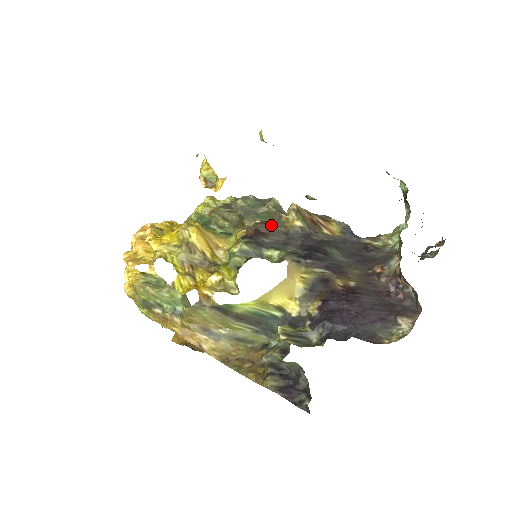
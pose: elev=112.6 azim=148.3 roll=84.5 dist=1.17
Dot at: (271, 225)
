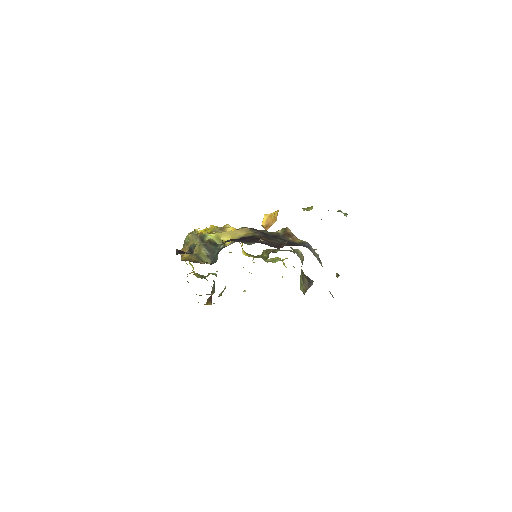
Dot at: (266, 231)
